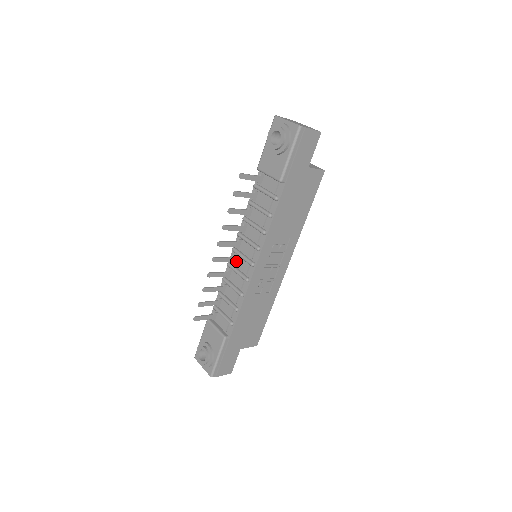
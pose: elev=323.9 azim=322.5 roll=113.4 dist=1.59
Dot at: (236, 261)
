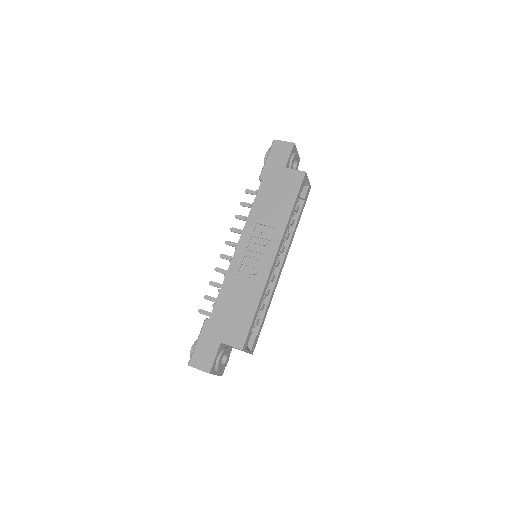
Dot at: occluded
